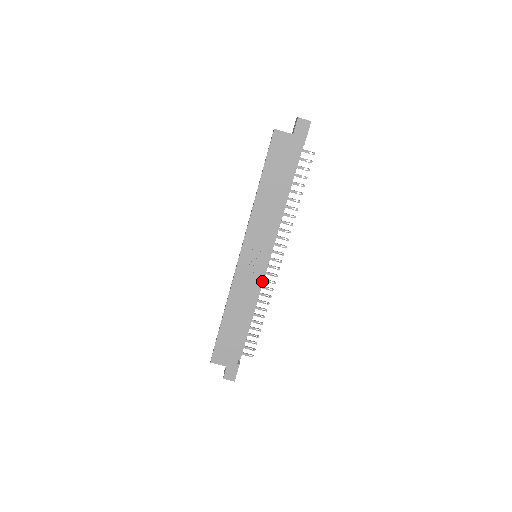
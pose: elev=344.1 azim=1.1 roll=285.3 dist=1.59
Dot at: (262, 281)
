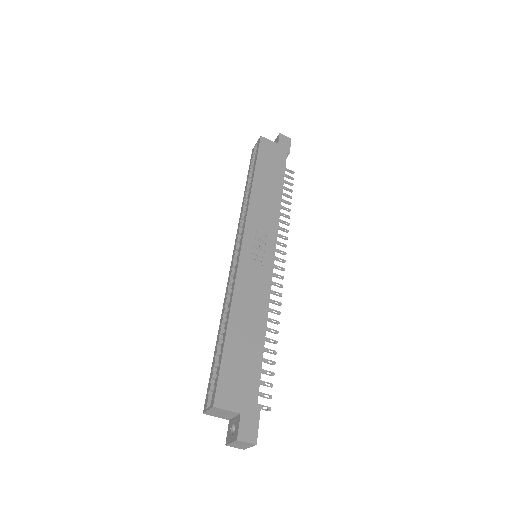
Dot at: occluded
